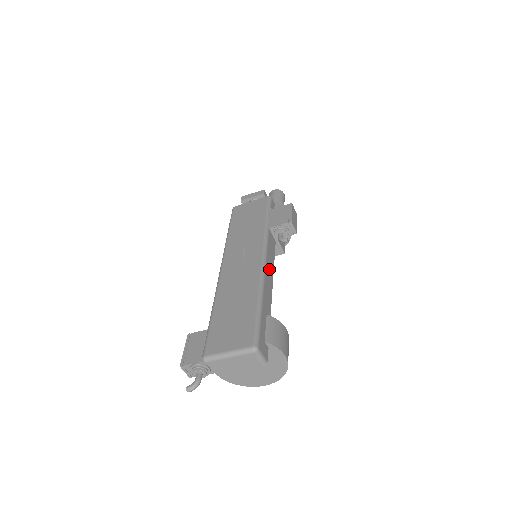
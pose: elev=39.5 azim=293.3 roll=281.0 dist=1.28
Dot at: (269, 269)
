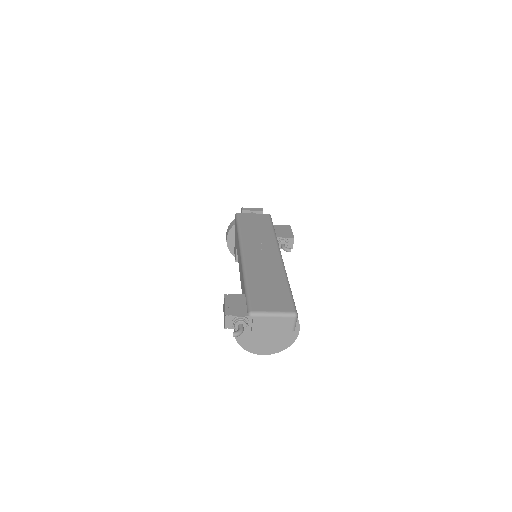
Dot at: occluded
